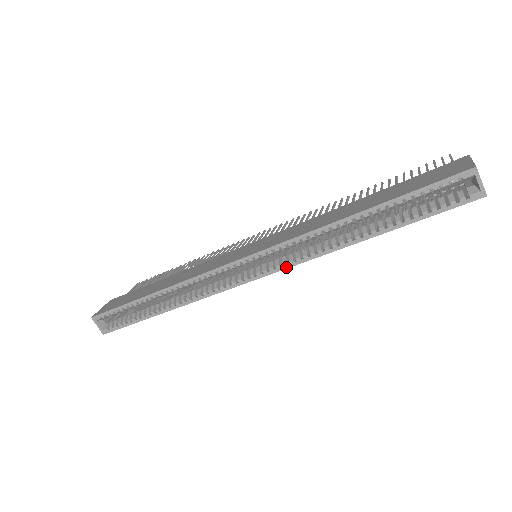
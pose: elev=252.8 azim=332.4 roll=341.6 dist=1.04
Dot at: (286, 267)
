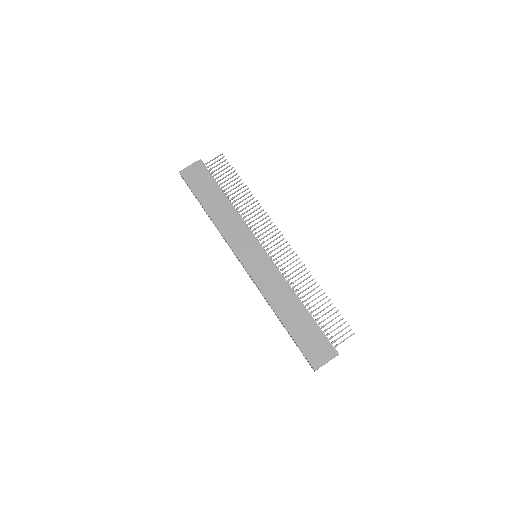
Dot at: occluded
